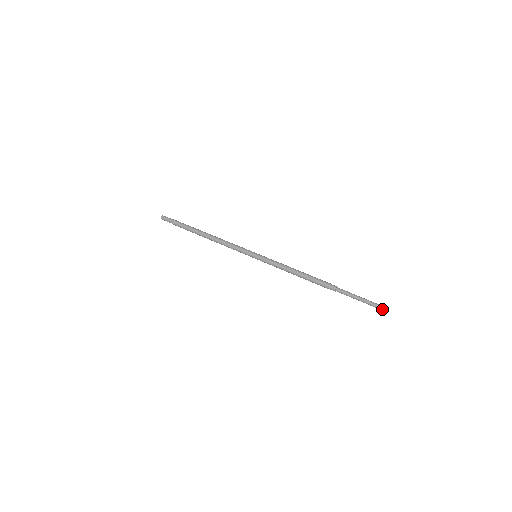
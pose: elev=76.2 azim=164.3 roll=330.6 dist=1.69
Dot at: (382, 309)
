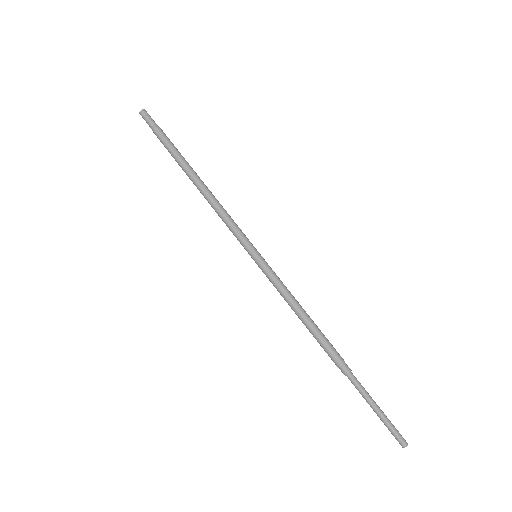
Dot at: (398, 441)
